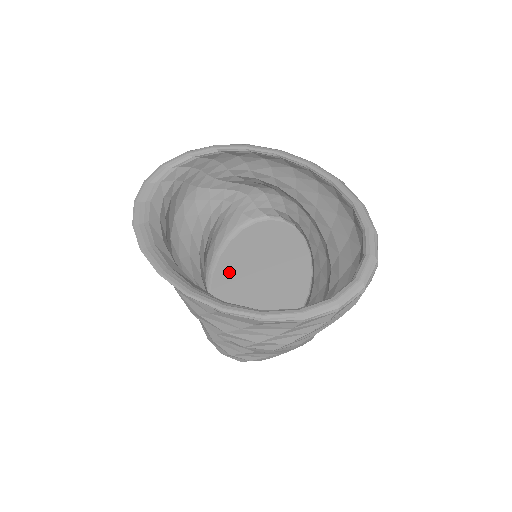
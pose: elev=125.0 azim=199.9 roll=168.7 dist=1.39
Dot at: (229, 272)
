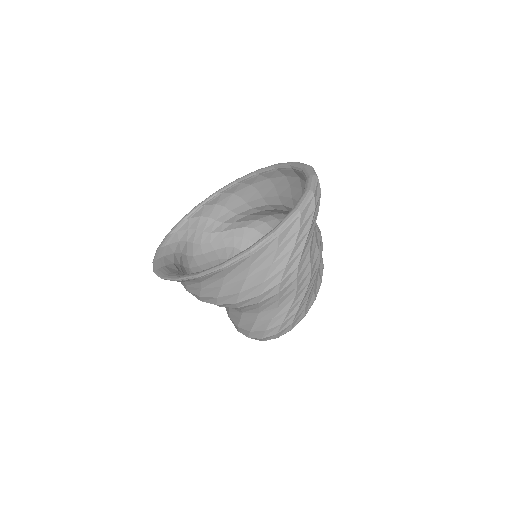
Dot at: occluded
